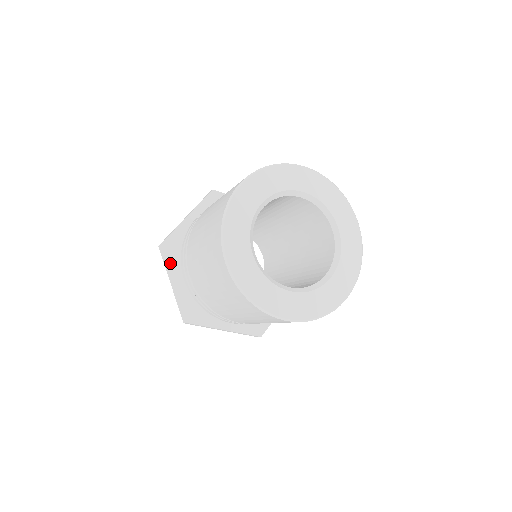
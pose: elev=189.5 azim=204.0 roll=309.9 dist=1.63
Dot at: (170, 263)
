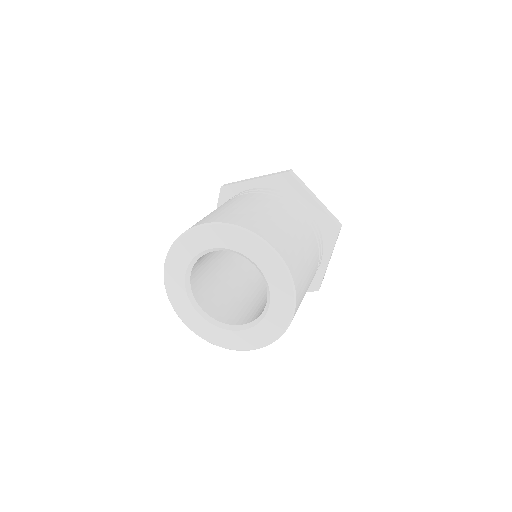
Dot at: occluded
